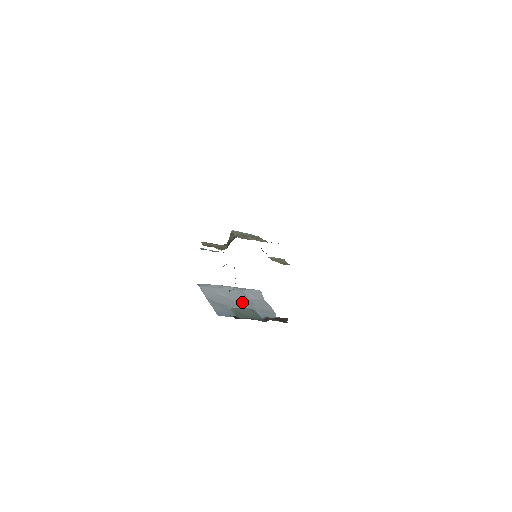
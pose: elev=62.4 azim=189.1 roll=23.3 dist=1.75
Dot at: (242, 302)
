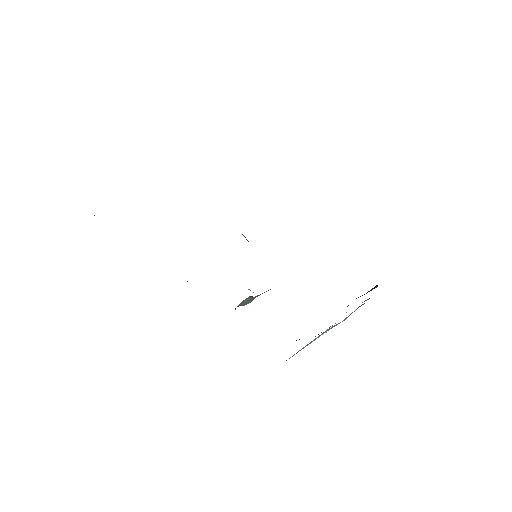
Dot at: occluded
